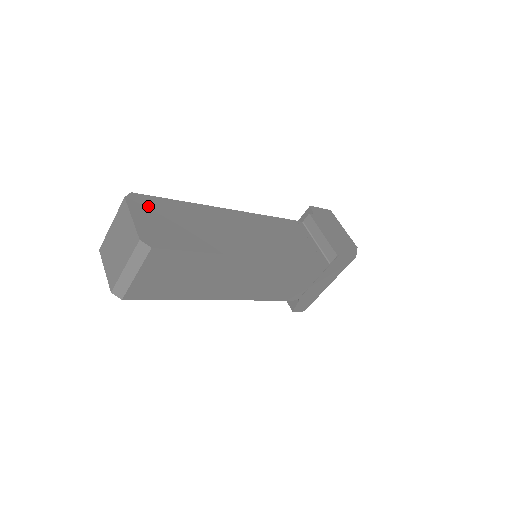
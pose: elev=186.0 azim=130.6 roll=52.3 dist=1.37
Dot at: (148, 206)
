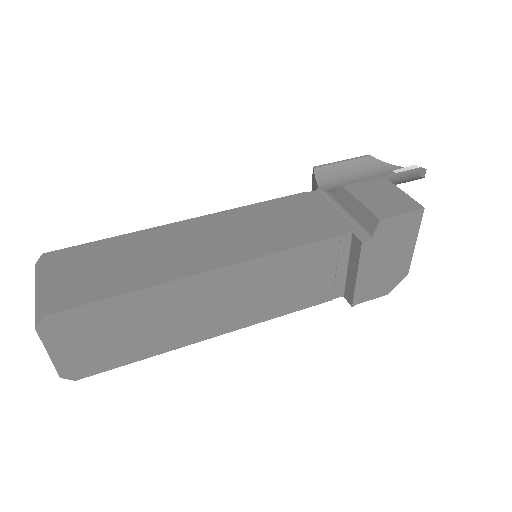
Dot at: (71, 327)
